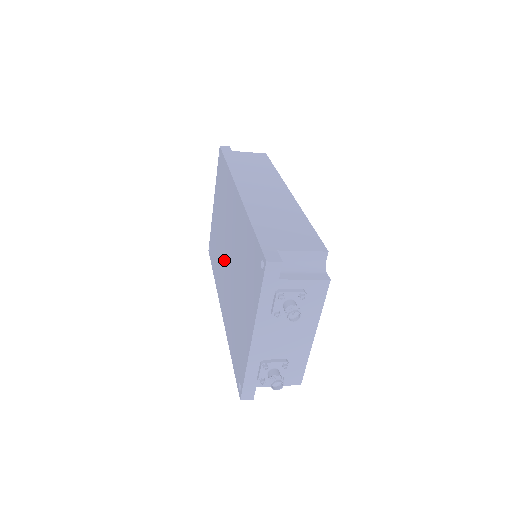
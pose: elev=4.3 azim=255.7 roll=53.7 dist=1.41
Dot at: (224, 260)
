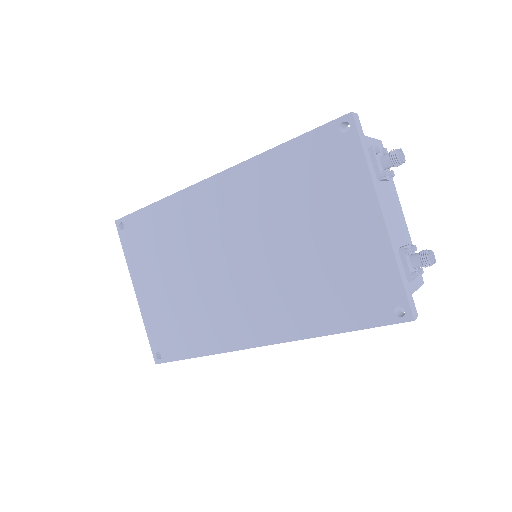
Dot at: (226, 285)
